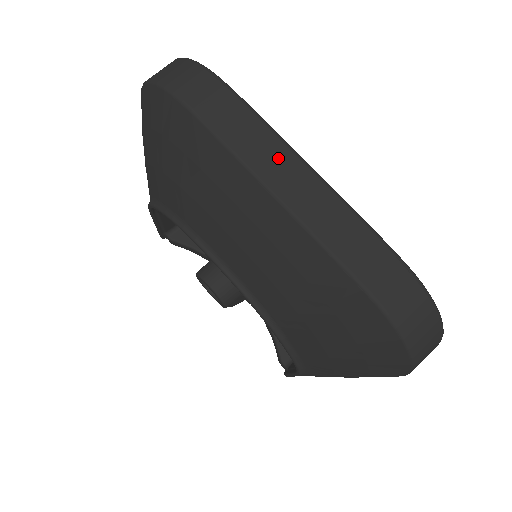
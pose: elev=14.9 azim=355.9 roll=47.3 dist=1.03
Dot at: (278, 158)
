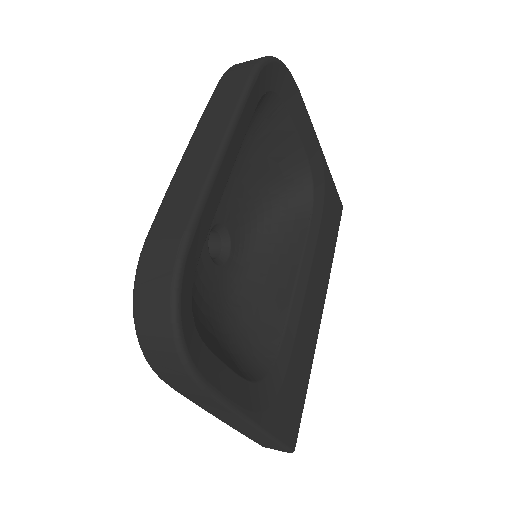
Dot at: (216, 127)
